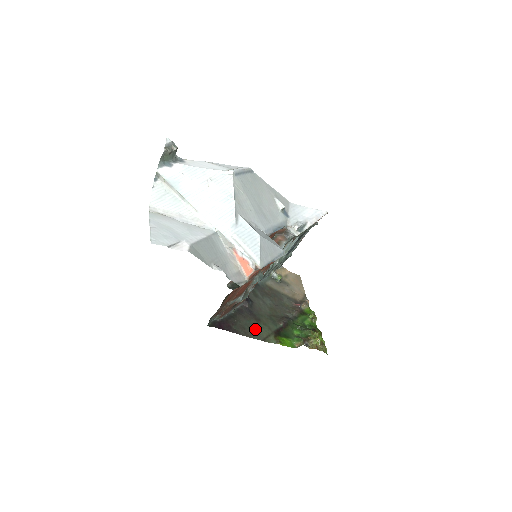
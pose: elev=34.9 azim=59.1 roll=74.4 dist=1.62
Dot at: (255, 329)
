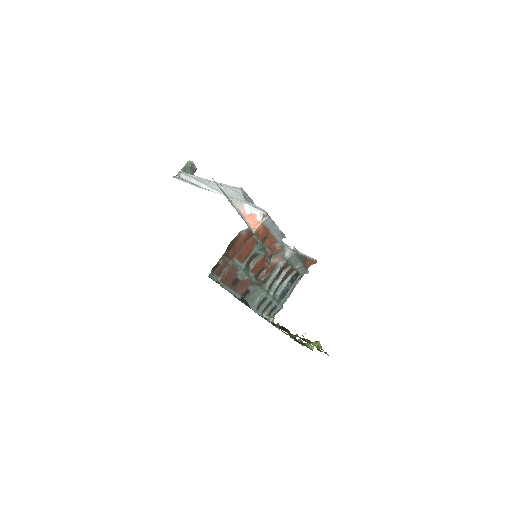
Dot at: occluded
